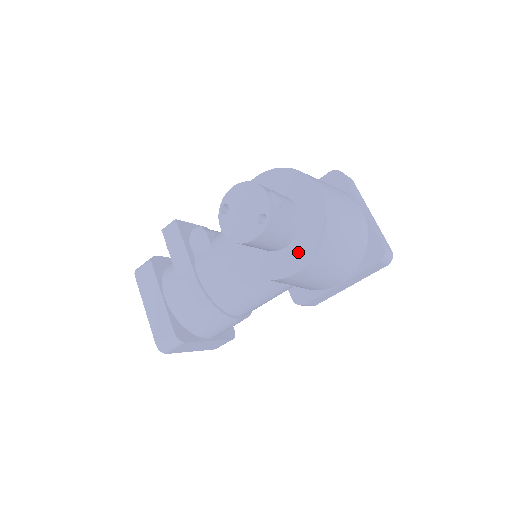
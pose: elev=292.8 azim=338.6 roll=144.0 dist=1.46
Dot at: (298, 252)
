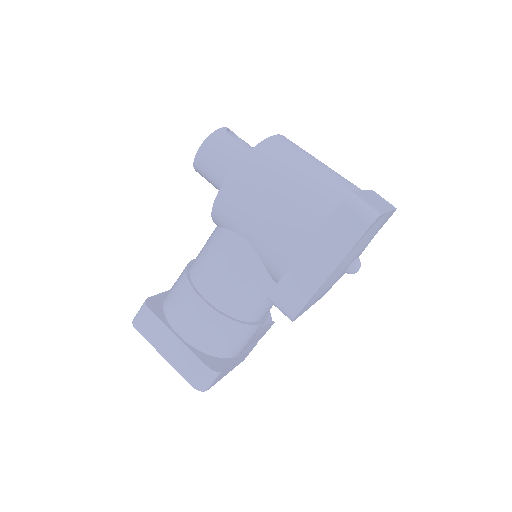
Dot at: occluded
